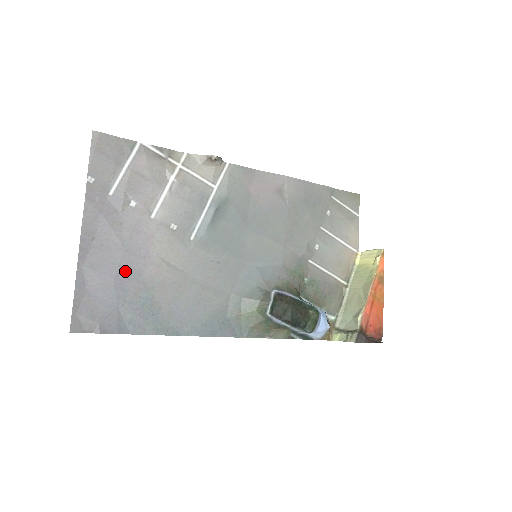
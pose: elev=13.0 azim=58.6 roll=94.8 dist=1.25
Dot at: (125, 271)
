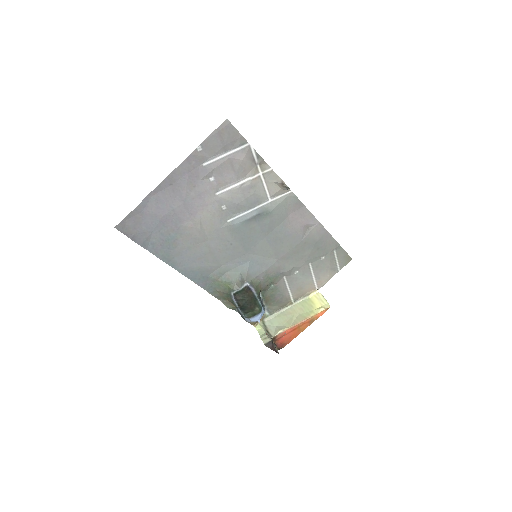
Dot at: (174, 215)
